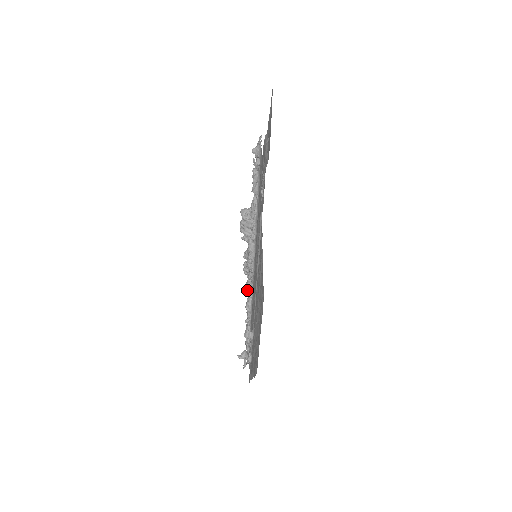
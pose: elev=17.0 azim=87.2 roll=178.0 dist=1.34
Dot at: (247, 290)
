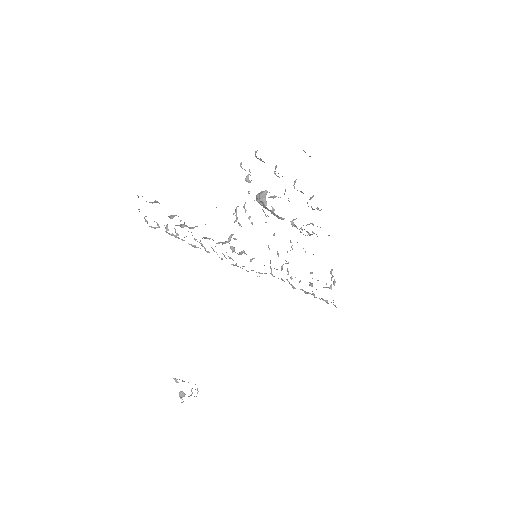
Dot at: occluded
